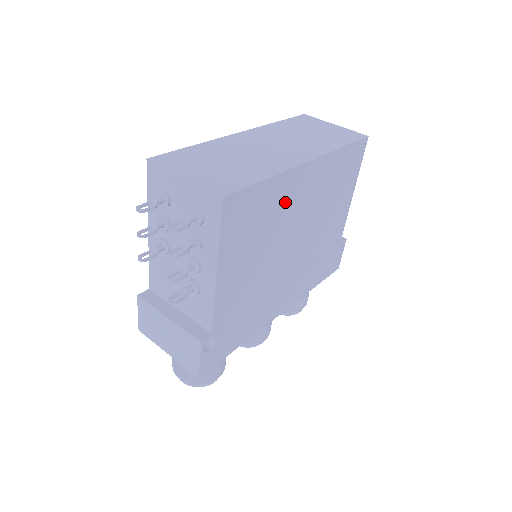
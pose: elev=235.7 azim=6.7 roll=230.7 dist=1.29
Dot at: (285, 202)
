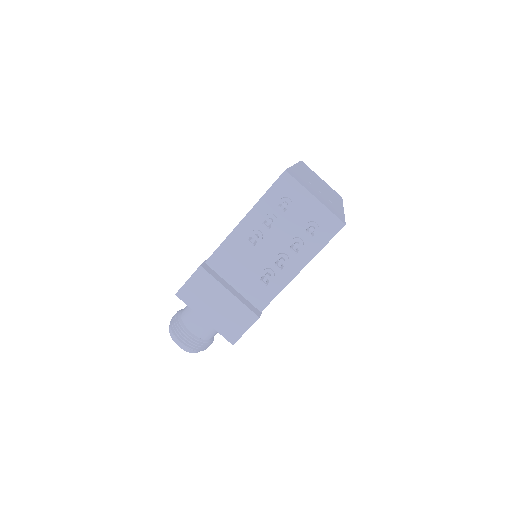
Dot at: occluded
